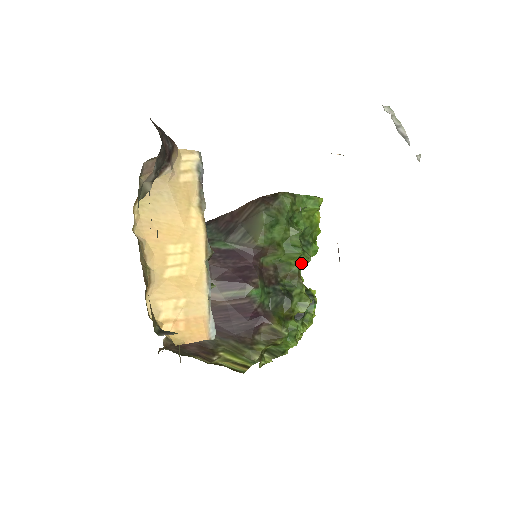
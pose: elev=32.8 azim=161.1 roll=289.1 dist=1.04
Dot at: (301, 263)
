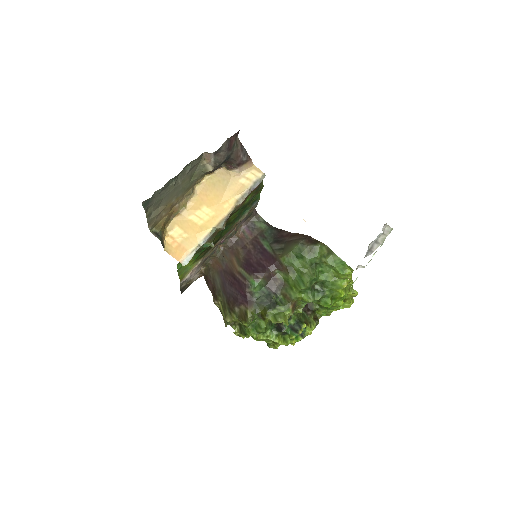
Dot at: (302, 297)
